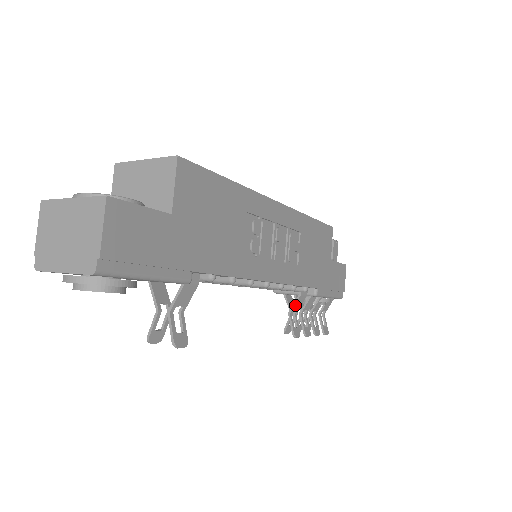
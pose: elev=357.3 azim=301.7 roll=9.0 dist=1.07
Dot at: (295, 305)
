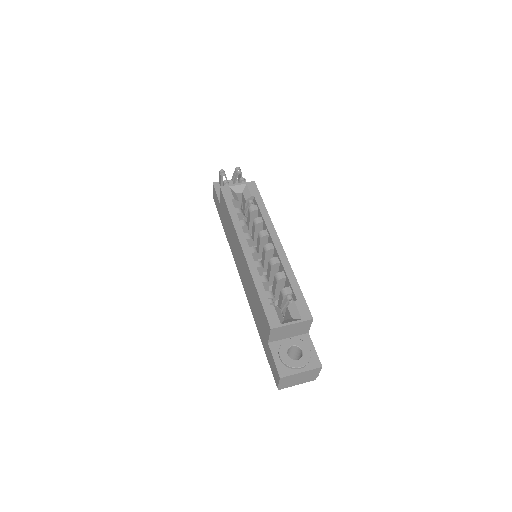
Dot at: occluded
